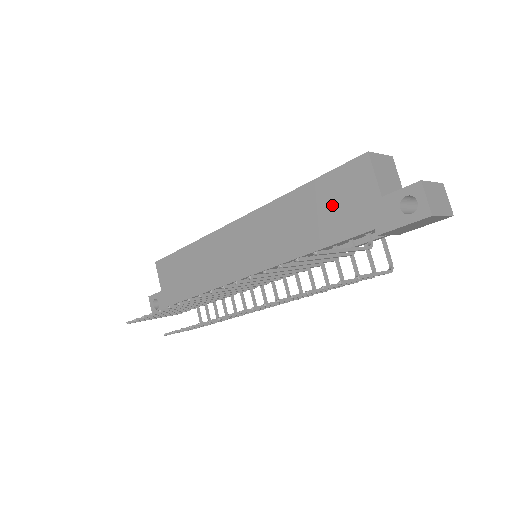
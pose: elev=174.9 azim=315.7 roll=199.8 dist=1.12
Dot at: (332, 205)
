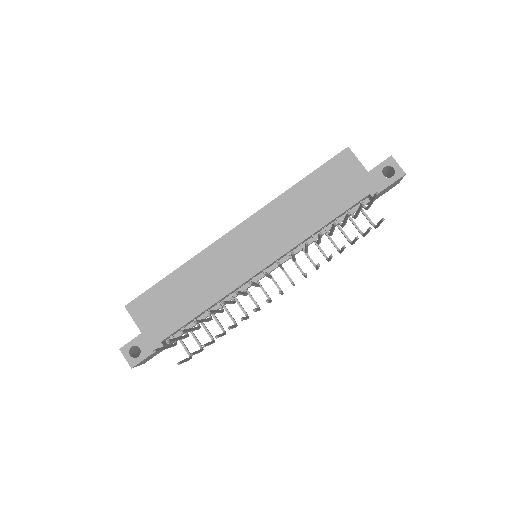
Dot at: (331, 188)
